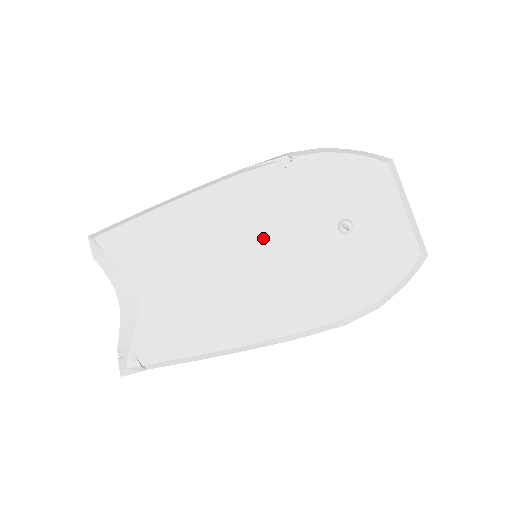
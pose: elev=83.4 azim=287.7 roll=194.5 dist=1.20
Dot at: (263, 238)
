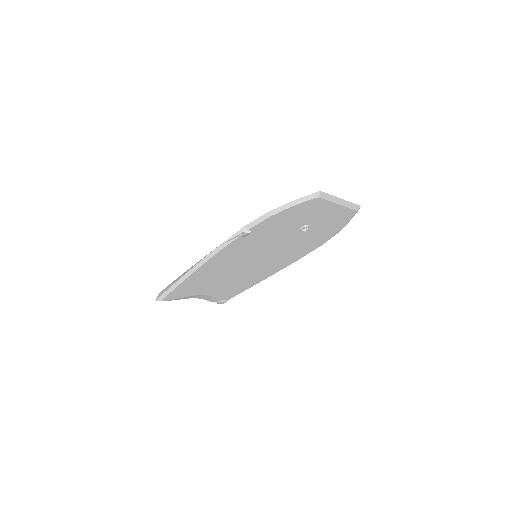
Dot at: (257, 255)
